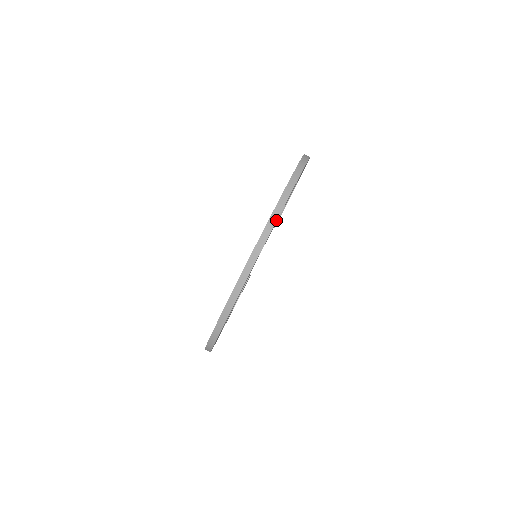
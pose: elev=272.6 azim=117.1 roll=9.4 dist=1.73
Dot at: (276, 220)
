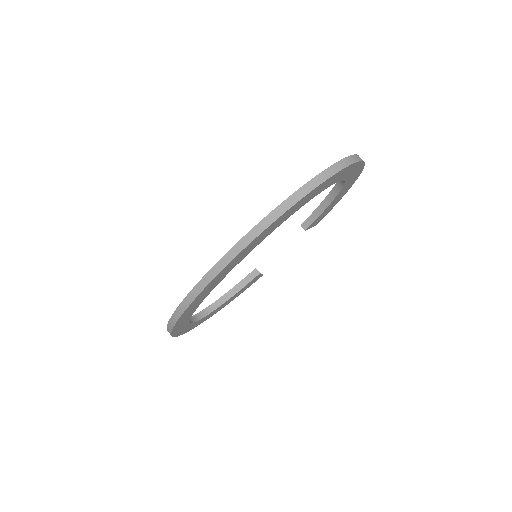
Dot at: (267, 227)
